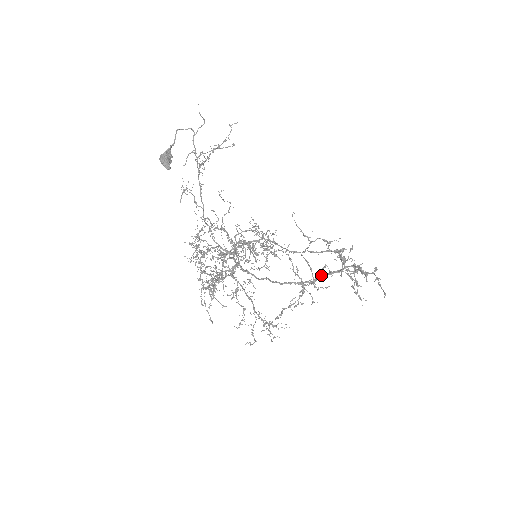
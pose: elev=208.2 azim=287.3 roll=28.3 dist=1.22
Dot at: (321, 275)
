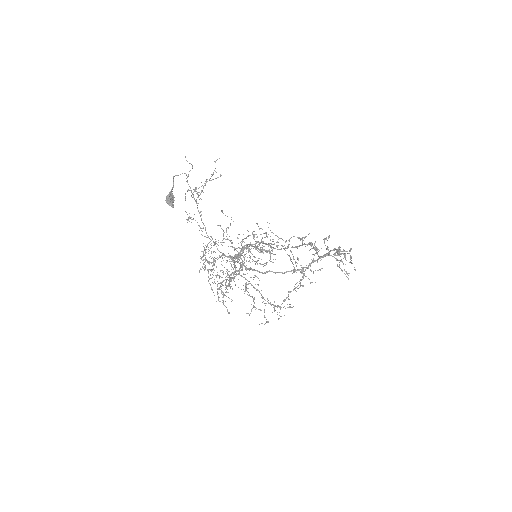
Dot at: (313, 261)
